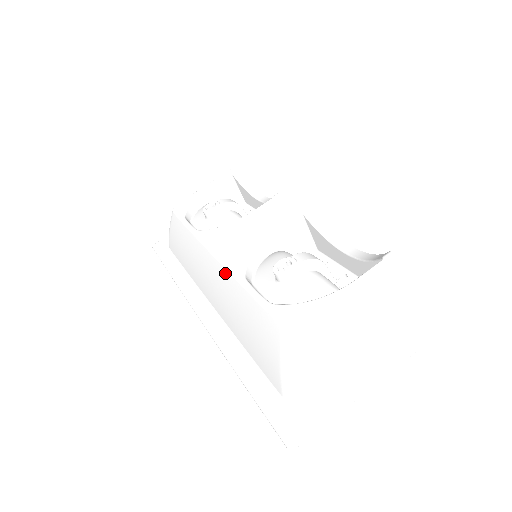
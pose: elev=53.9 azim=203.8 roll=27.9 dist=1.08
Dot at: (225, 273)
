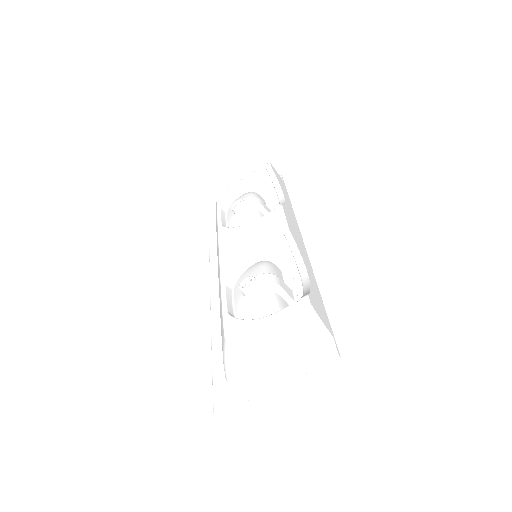
Dot at: (219, 274)
